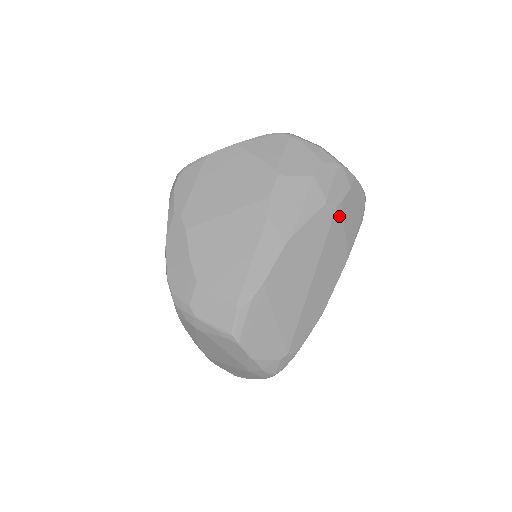
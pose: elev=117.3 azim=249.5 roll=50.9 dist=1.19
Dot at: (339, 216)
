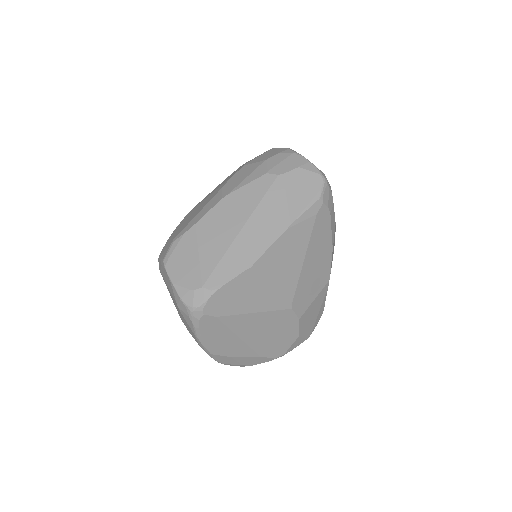
Dot at: (280, 185)
